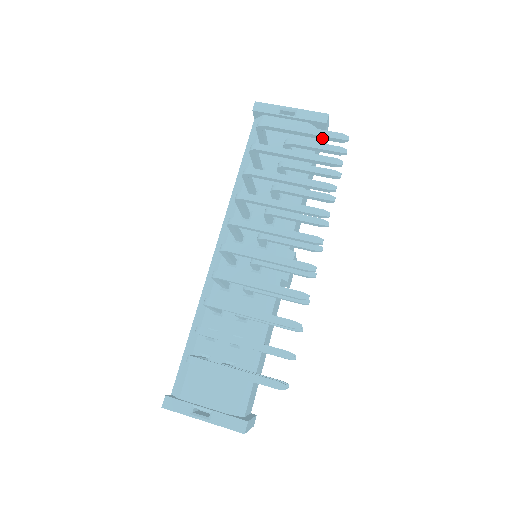
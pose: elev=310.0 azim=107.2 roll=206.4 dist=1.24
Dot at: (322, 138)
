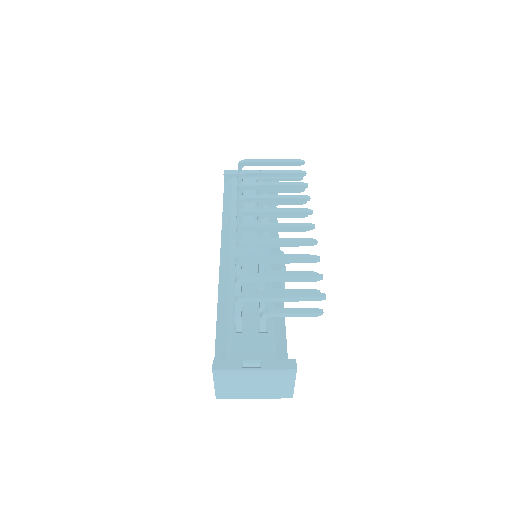
Dot at: (286, 164)
